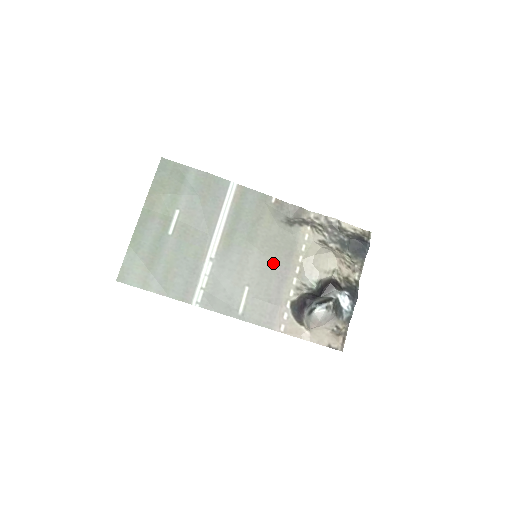
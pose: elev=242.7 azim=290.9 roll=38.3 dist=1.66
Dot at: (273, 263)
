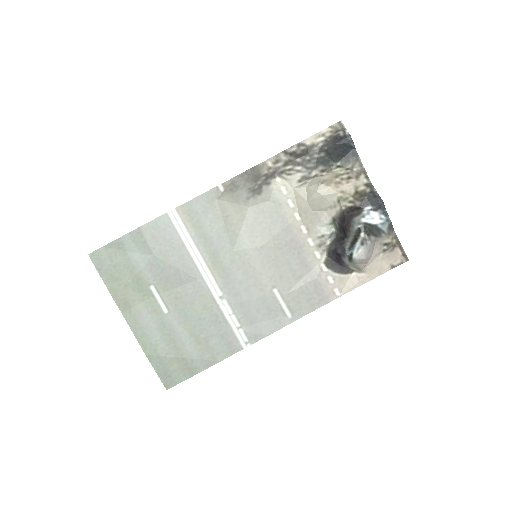
Dot at: (277, 246)
